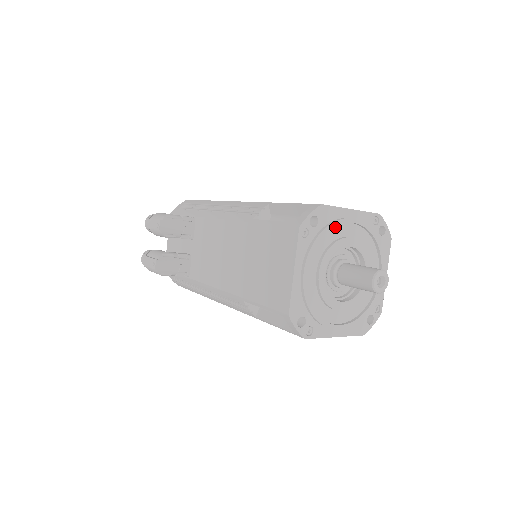
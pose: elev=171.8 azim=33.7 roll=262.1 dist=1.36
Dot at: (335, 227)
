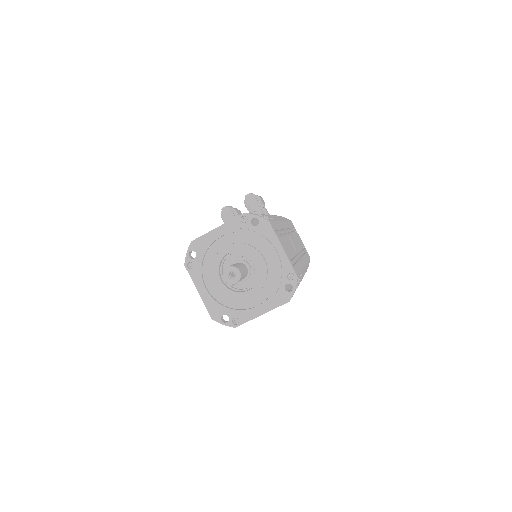
Dot at: (263, 242)
